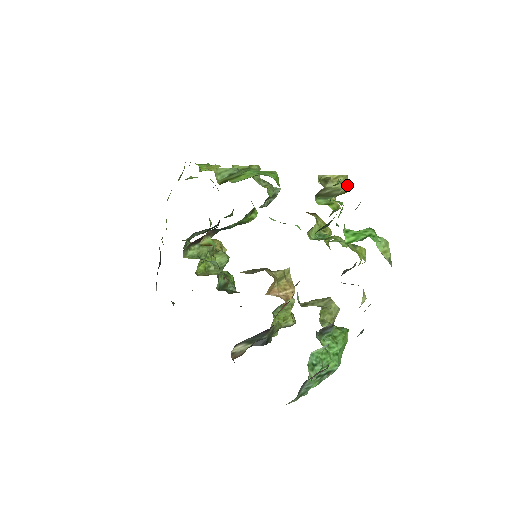
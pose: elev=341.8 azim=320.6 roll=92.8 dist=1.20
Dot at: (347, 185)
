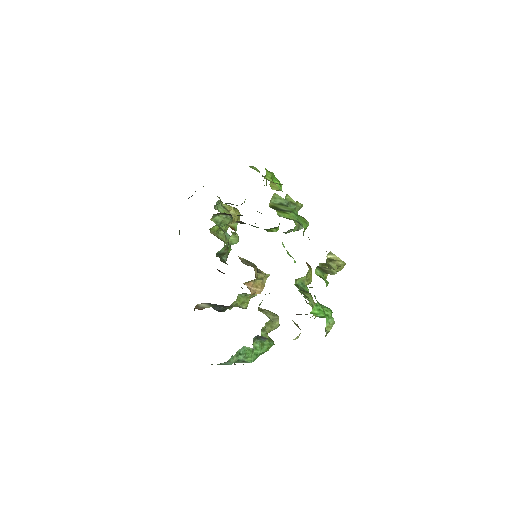
Dot at: (342, 268)
